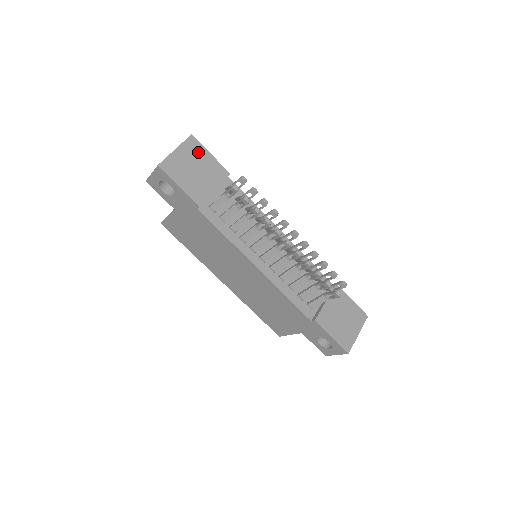
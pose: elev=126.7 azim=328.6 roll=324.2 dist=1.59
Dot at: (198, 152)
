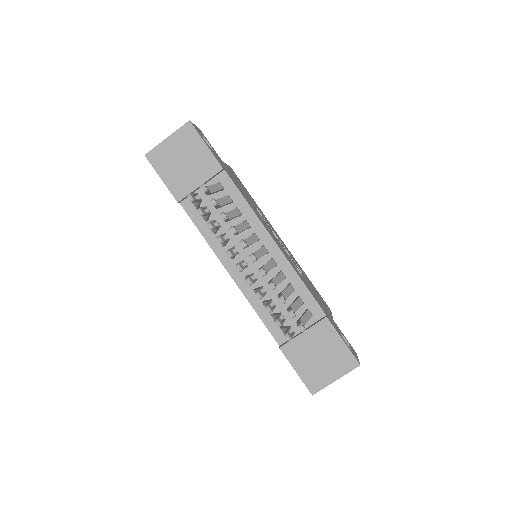
Dot at: (191, 142)
